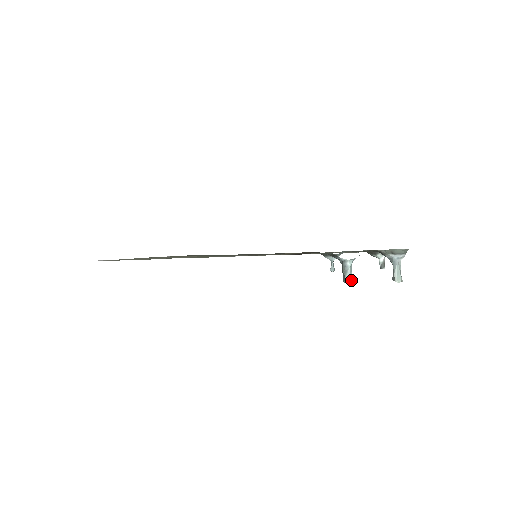
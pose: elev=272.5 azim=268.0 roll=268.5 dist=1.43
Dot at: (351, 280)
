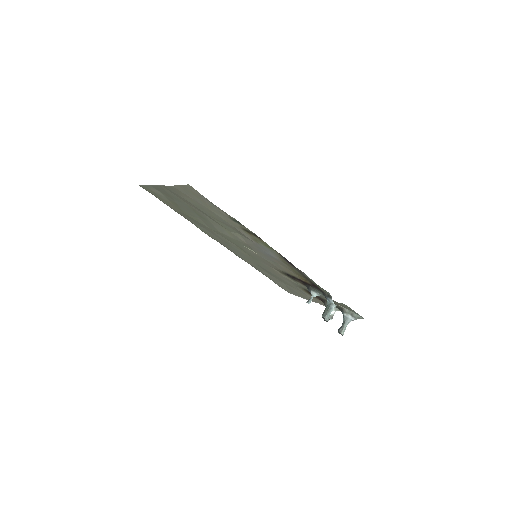
Dot at: occluded
